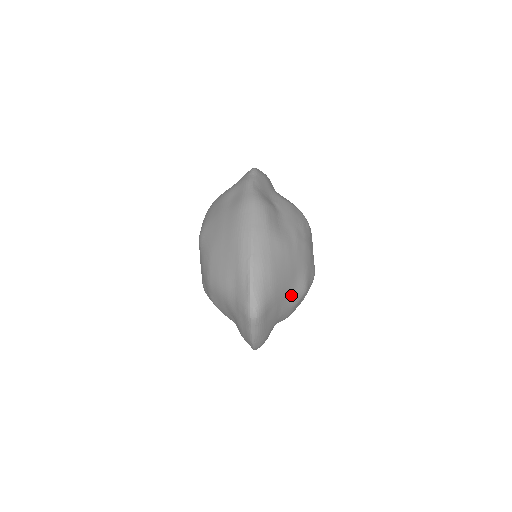
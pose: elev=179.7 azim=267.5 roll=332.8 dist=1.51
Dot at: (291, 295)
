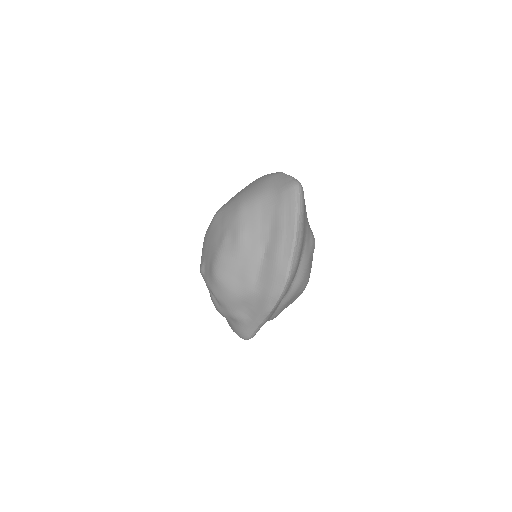
Dot at: (309, 226)
